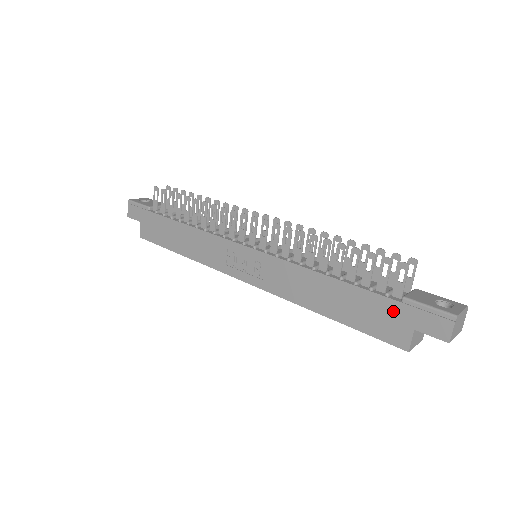
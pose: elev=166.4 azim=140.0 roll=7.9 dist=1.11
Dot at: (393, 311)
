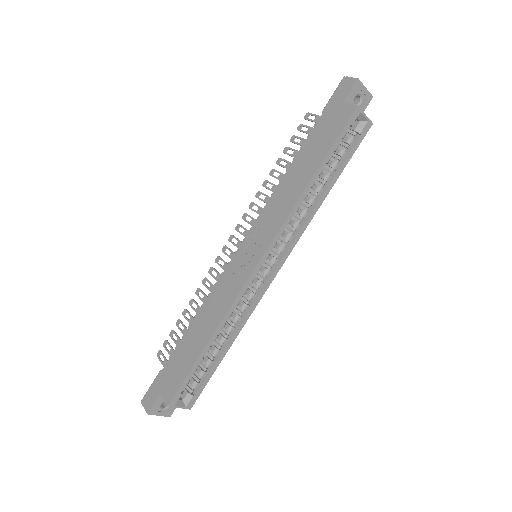
Dot at: (327, 118)
